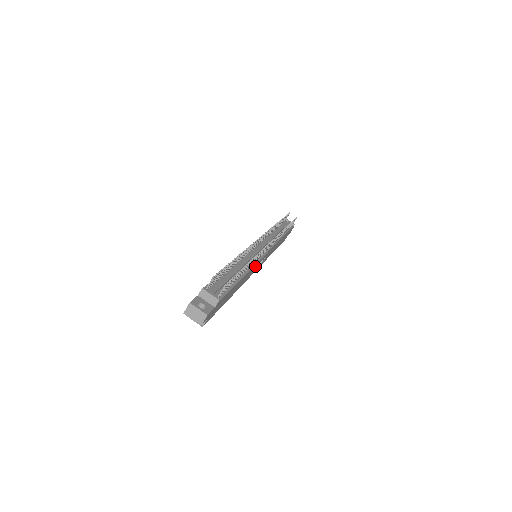
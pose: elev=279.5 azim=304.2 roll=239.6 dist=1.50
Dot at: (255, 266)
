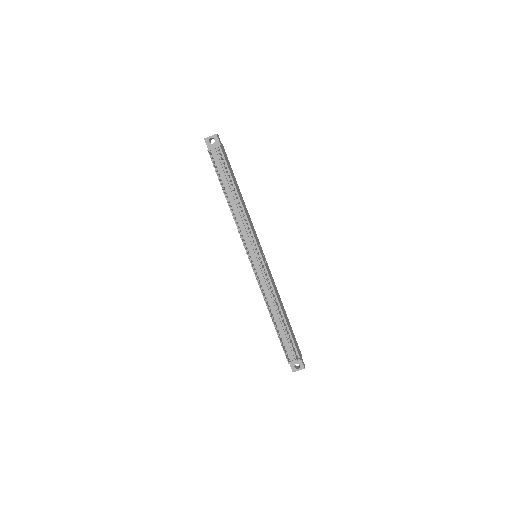
Dot at: (270, 277)
